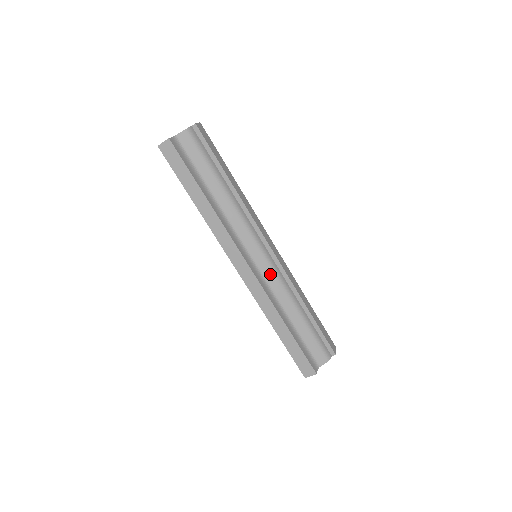
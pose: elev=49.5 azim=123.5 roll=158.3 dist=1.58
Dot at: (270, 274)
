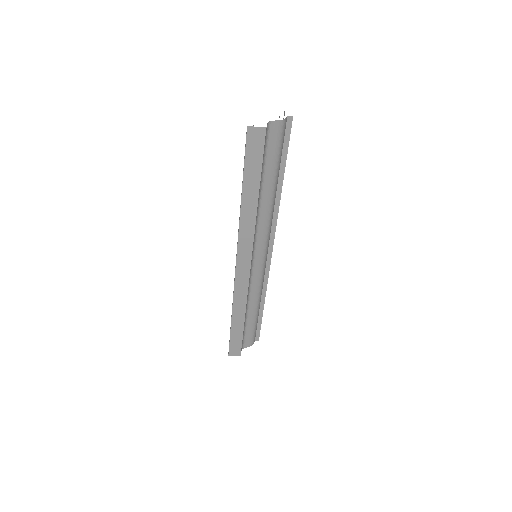
Dot at: (258, 275)
